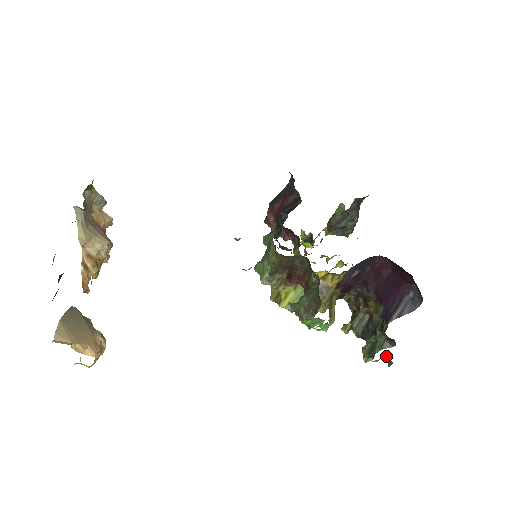
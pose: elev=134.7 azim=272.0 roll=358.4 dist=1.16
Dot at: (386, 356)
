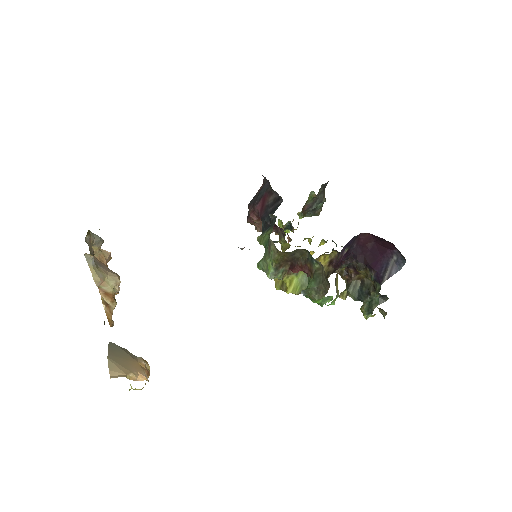
Dot at: (380, 309)
